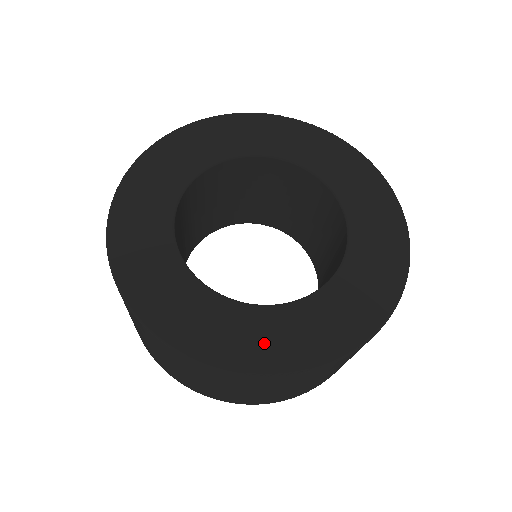
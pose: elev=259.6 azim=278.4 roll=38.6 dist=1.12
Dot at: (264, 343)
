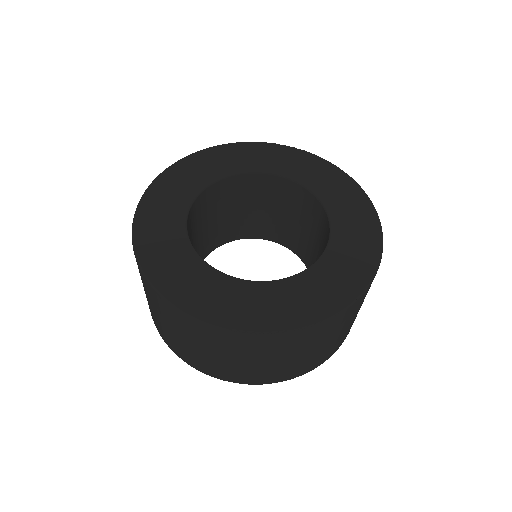
Dot at: (249, 308)
